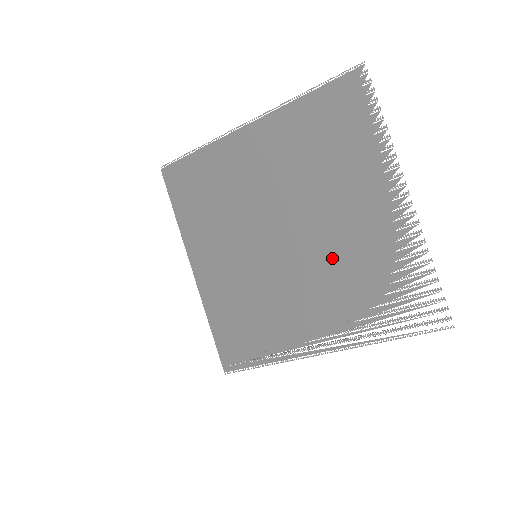
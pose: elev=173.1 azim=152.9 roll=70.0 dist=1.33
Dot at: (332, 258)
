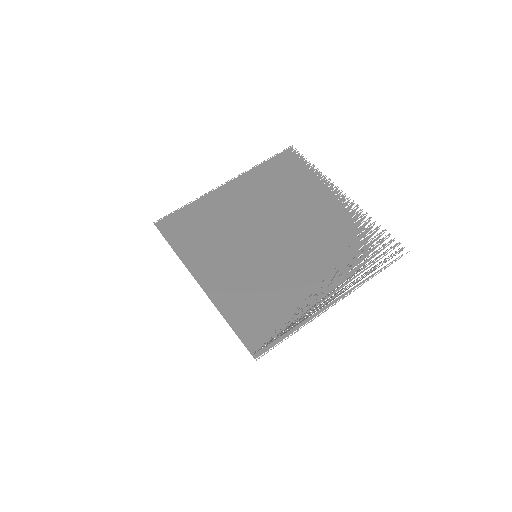
Dot at: (315, 239)
